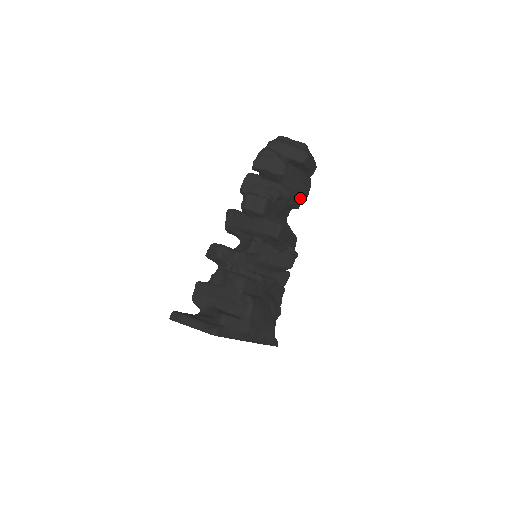
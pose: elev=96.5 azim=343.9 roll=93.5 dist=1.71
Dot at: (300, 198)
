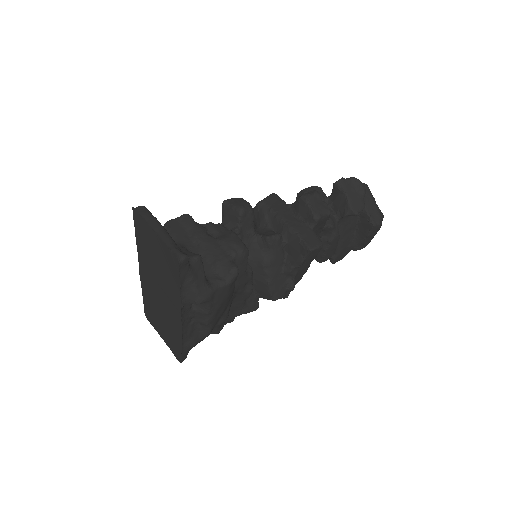
Dot at: (331, 255)
